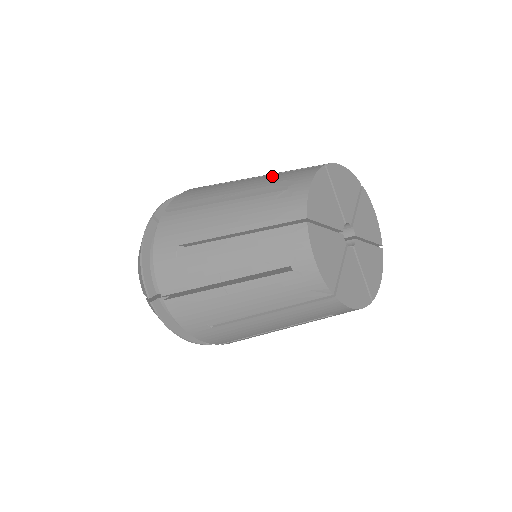
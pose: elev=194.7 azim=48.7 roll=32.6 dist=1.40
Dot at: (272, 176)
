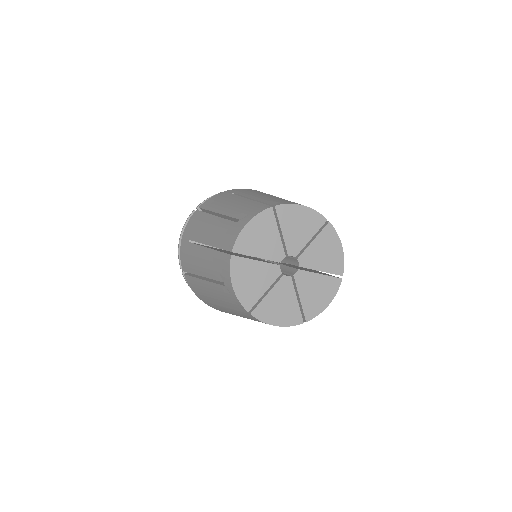
Dot at: (212, 257)
